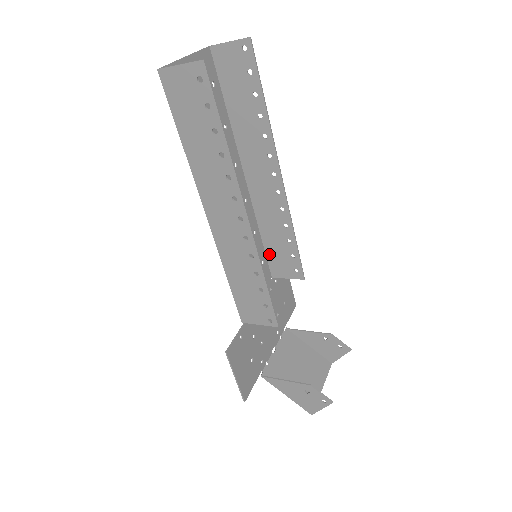
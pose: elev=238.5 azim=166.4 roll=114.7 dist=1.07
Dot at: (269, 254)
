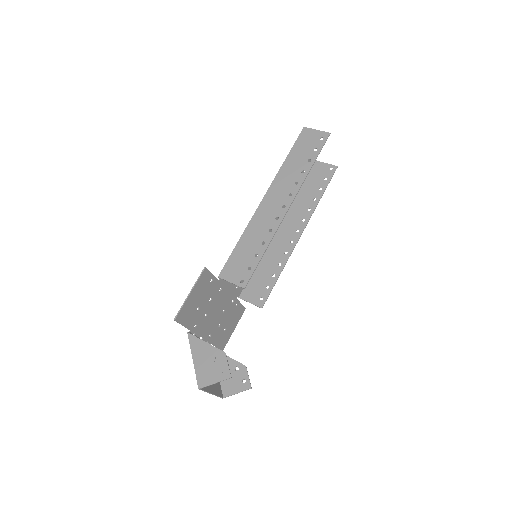
Dot at: (252, 279)
